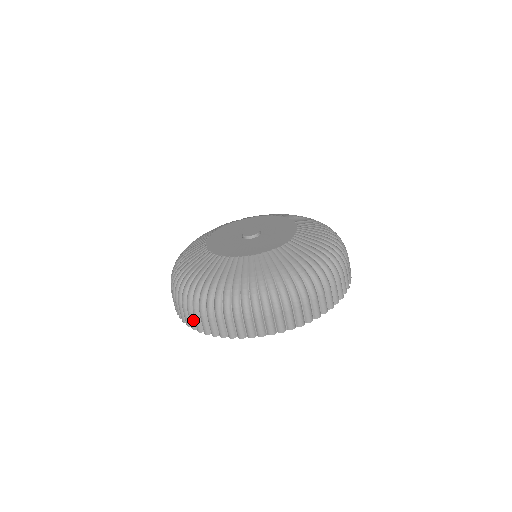
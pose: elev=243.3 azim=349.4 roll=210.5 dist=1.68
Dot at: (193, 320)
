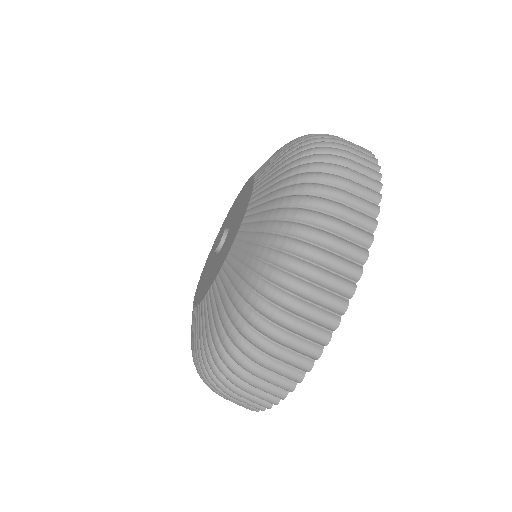
Dot at: (270, 387)
